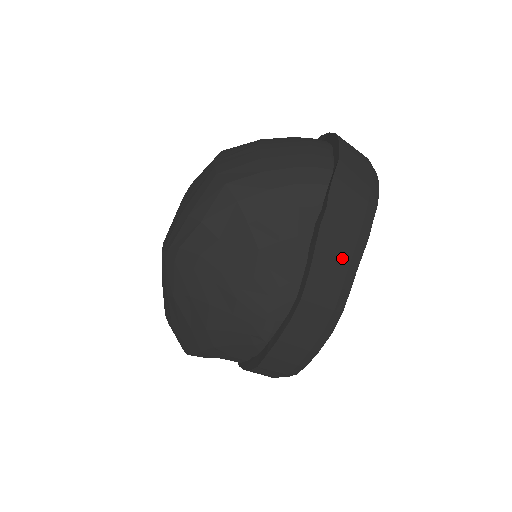
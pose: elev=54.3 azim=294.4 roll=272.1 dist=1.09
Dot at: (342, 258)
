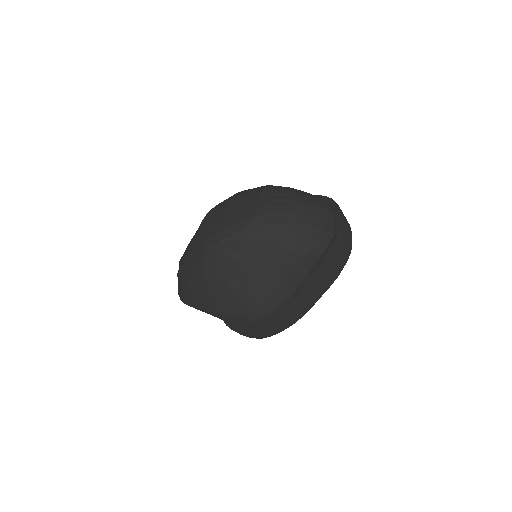
Dot at: (320, 287)
